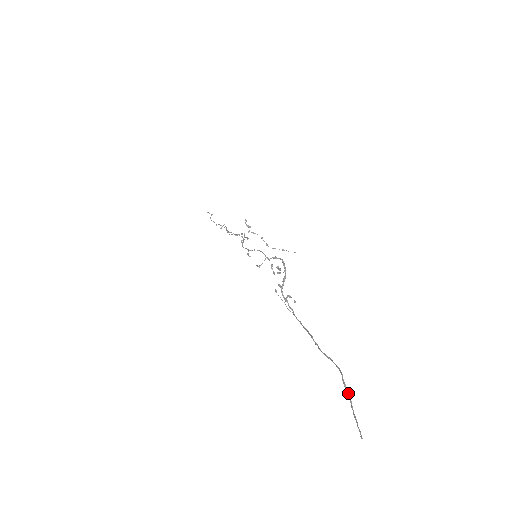
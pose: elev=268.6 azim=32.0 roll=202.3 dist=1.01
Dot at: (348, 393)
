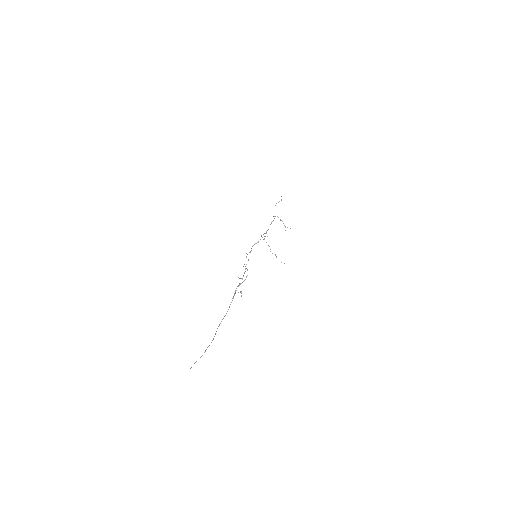
Dot at: (205, 351)
